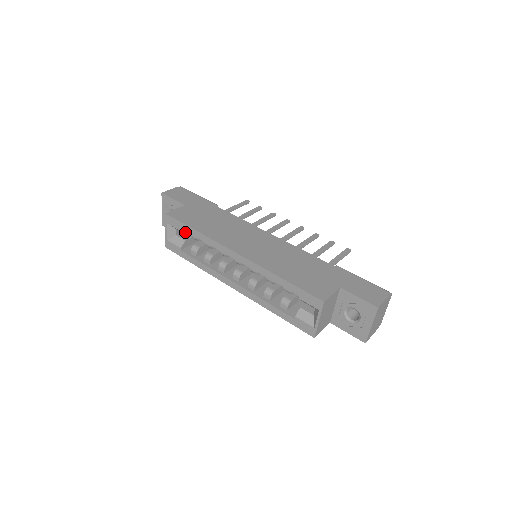
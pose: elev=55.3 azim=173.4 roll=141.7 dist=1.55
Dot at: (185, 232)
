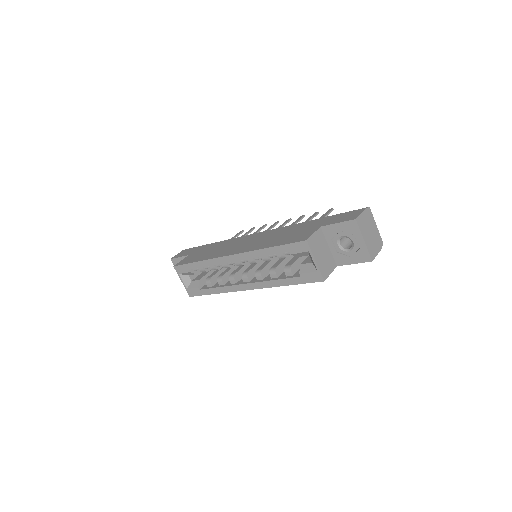
Dot at: (195, 272)
